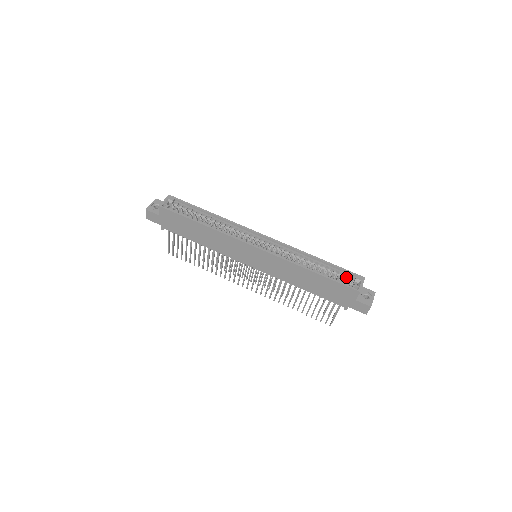
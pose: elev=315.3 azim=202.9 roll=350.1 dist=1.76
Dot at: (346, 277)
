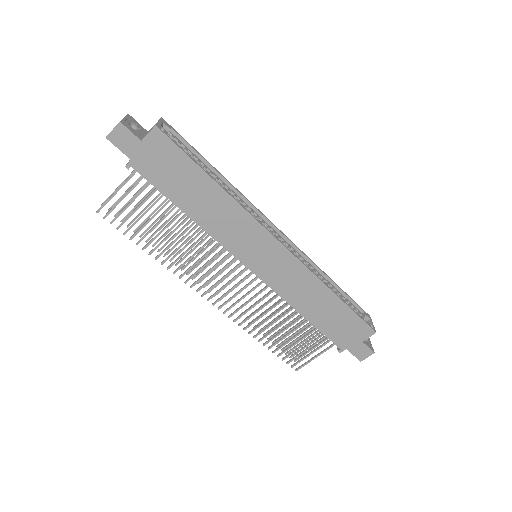
Dot at: (356, 311)
